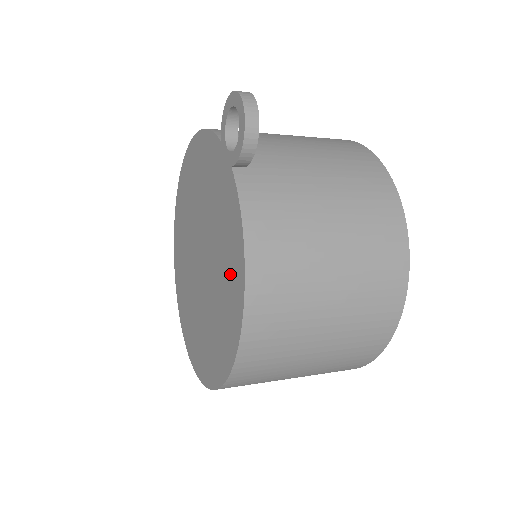
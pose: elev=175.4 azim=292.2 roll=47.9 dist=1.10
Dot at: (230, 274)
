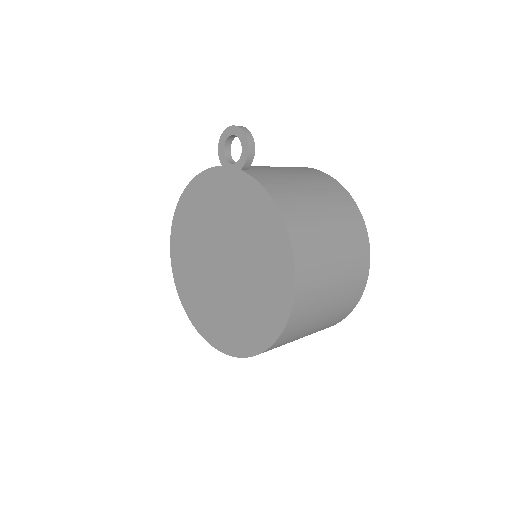
Dot at: (266, 233)
